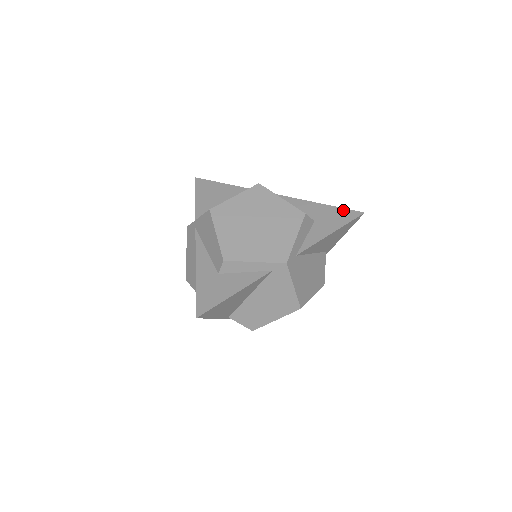
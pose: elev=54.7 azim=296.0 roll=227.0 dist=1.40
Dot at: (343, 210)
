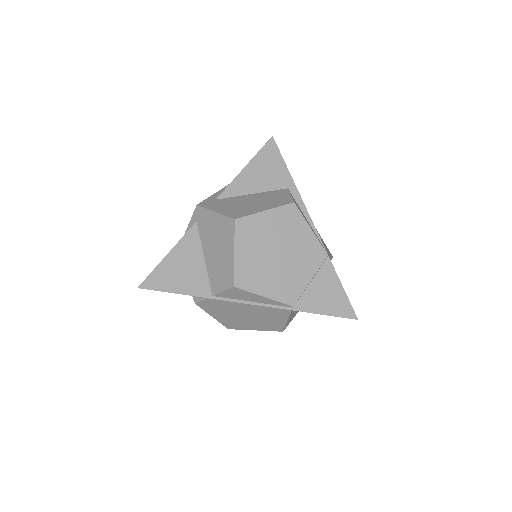
Dot at: occluded
